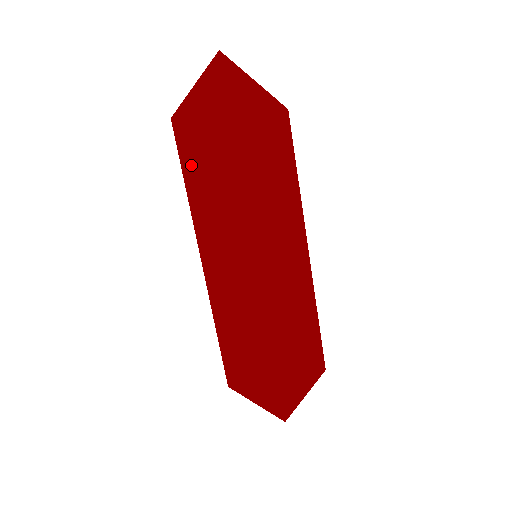
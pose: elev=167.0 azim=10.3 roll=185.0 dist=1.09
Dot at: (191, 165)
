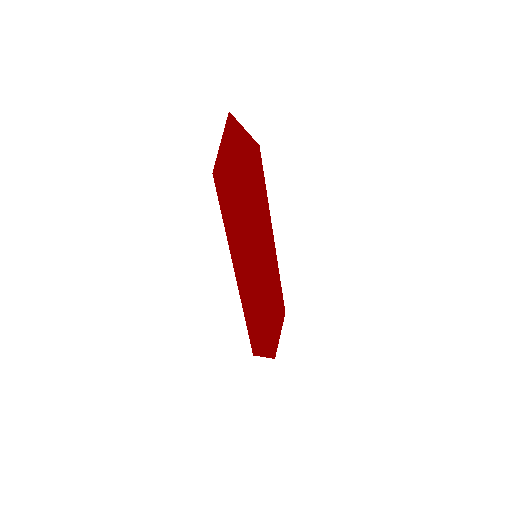
Dot at: (224, 205)
